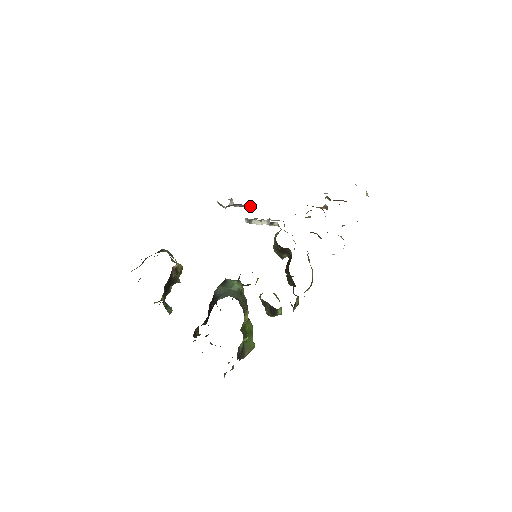
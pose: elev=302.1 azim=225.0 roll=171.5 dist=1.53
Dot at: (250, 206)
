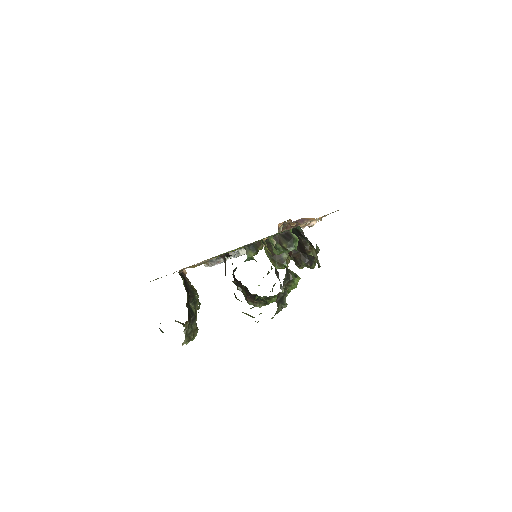
Dot at: occluded
